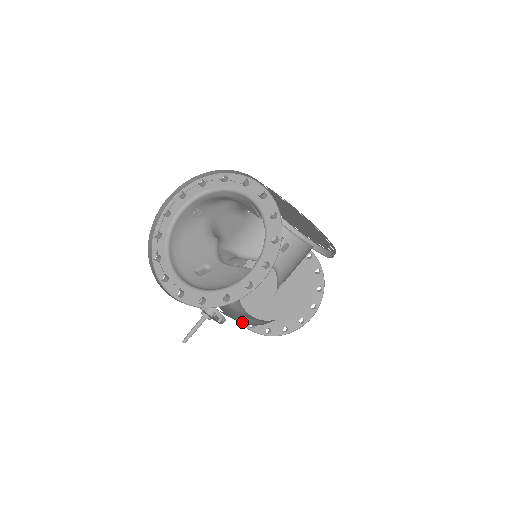
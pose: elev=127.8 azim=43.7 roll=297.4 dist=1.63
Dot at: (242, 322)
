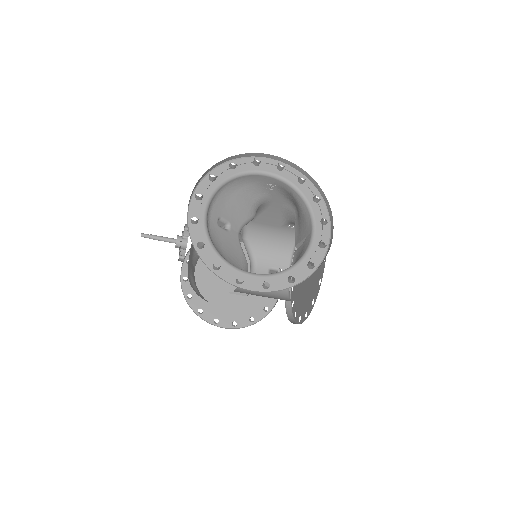
Dot at: occluded
